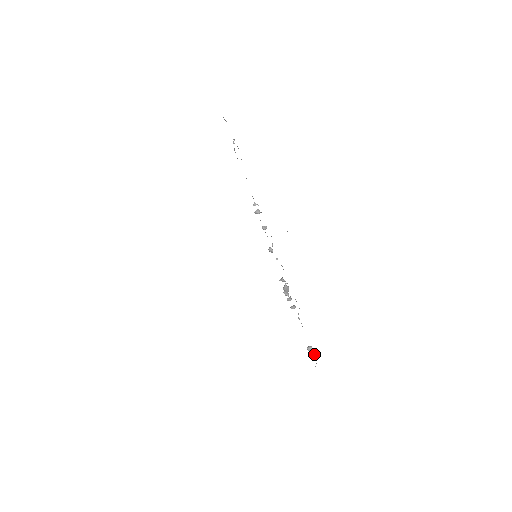
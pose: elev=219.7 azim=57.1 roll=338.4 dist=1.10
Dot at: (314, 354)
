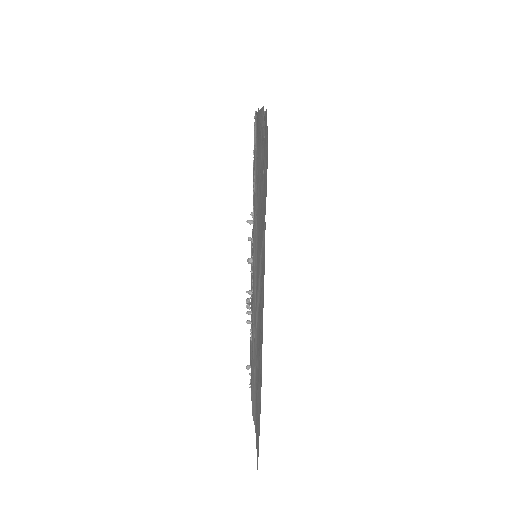
Dot at: (250, 374)
